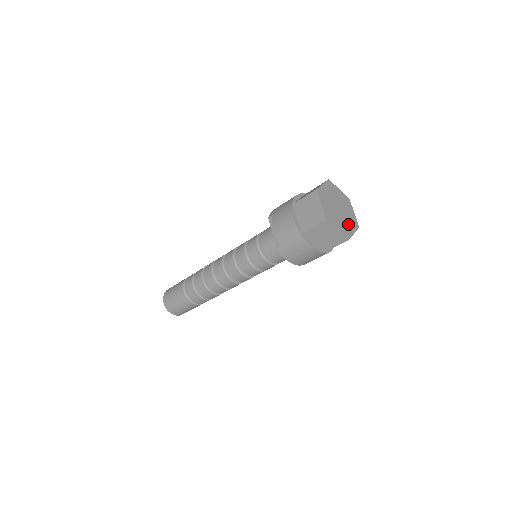
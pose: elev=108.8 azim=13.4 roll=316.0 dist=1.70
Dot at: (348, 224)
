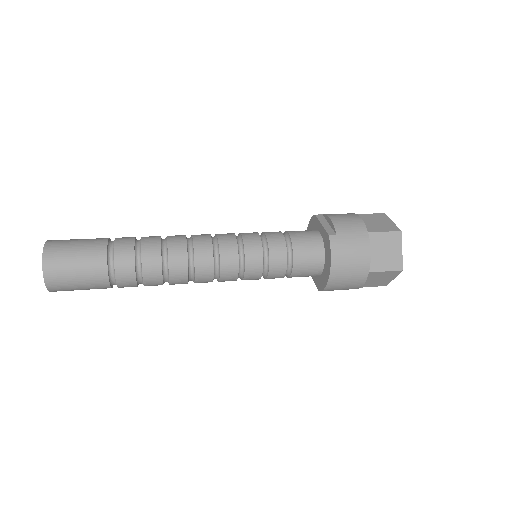
Dot at: occluded
